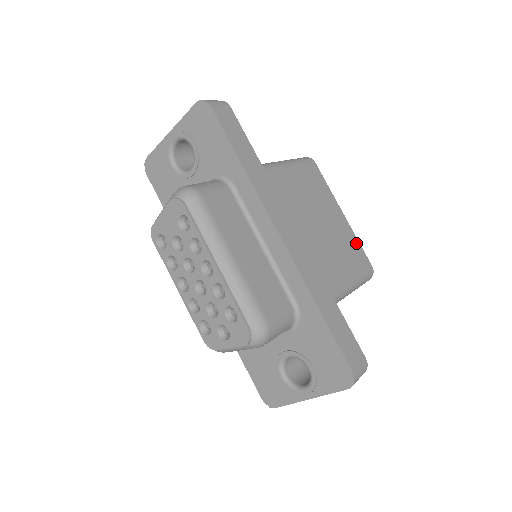
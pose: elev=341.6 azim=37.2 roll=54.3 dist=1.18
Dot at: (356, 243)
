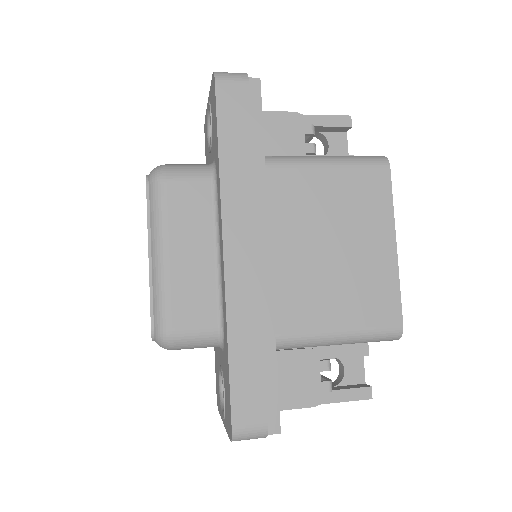
Dot at: (392, 288)
